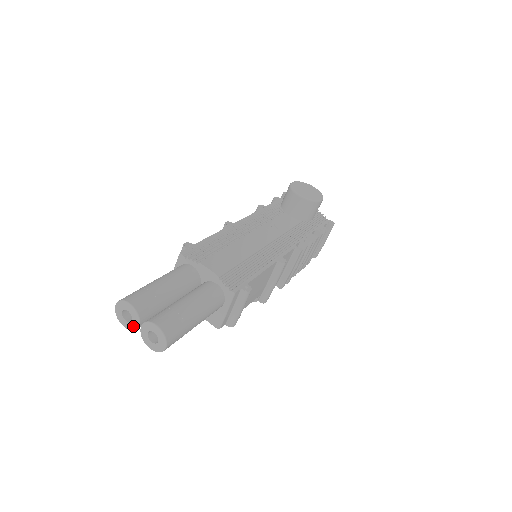
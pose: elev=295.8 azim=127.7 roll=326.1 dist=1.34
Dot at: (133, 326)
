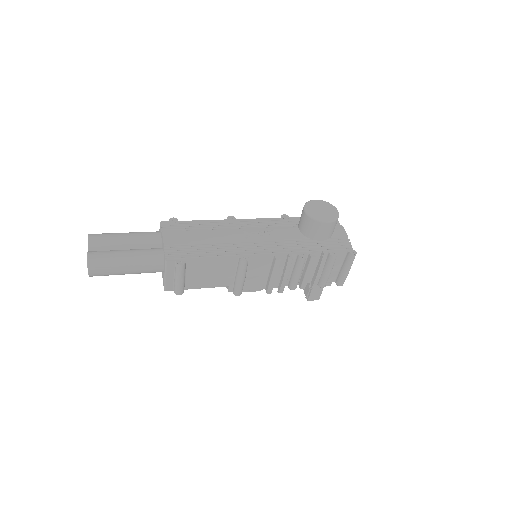
Dot at: occluded
